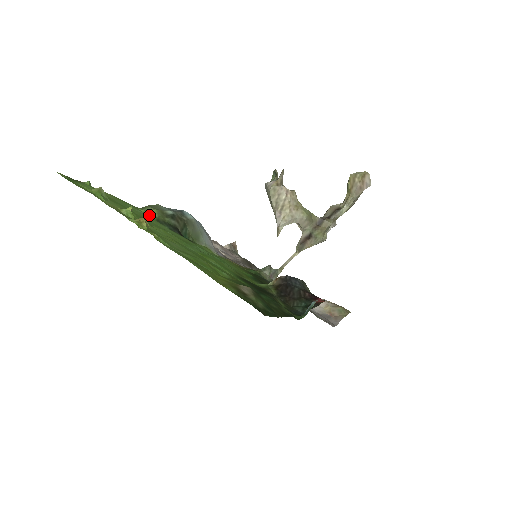
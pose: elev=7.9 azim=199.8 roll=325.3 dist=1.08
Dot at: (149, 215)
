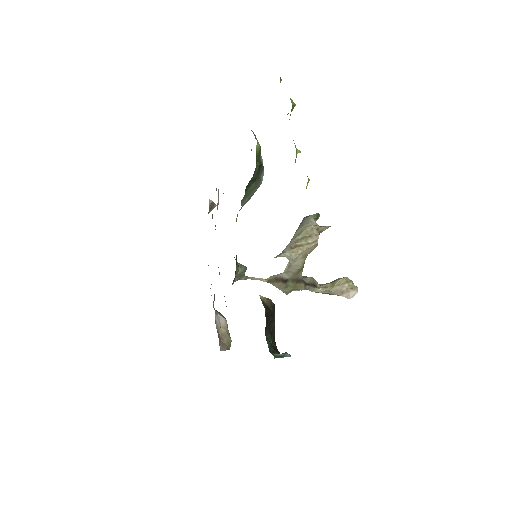
Dot at: (257, 146)
